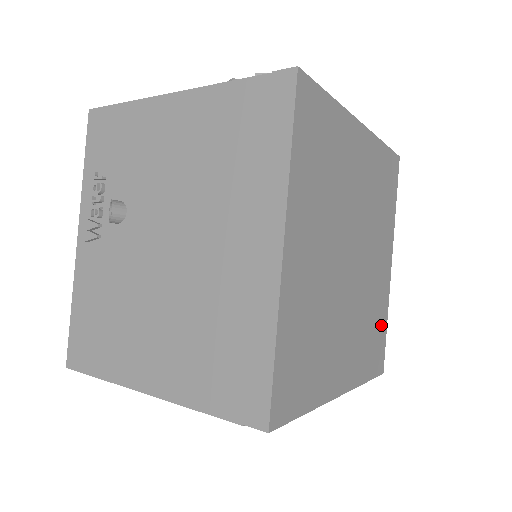
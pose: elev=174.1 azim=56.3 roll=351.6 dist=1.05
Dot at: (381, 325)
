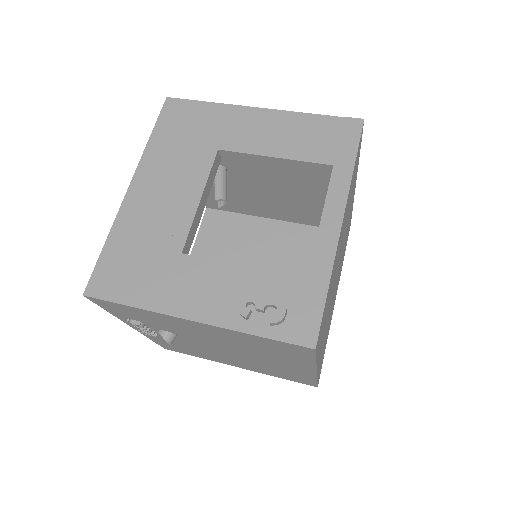
Dot at: occluded
